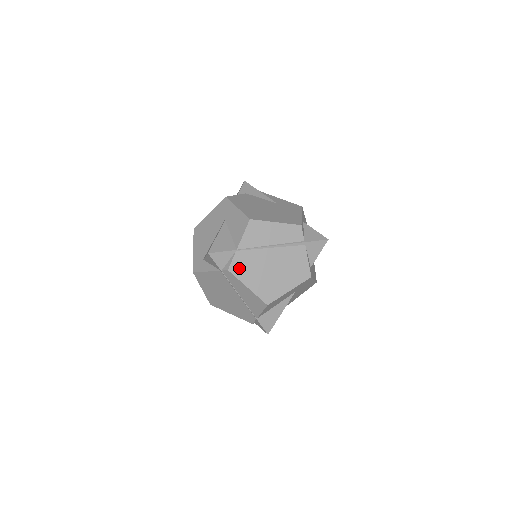
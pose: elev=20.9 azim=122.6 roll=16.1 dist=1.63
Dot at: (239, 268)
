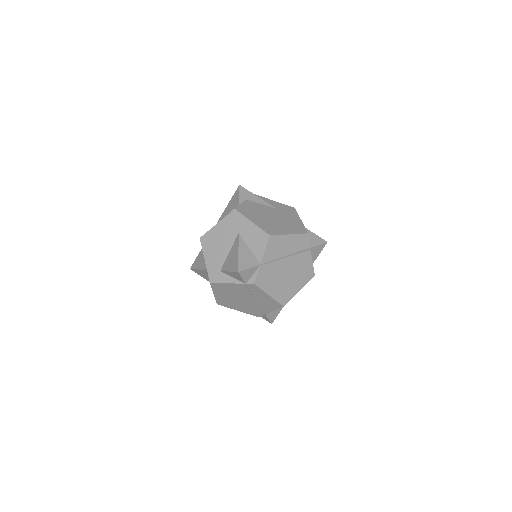
Dot at: (262, 280)
